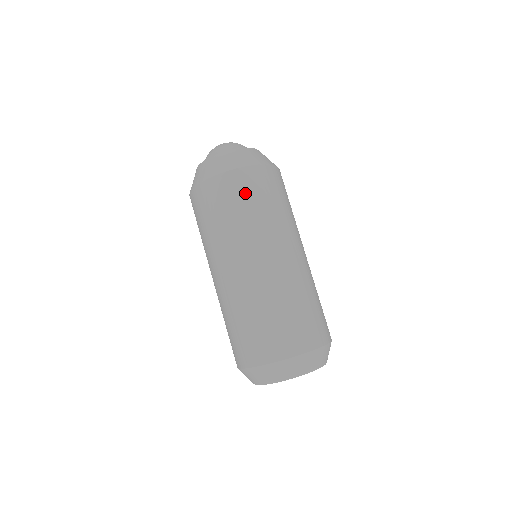
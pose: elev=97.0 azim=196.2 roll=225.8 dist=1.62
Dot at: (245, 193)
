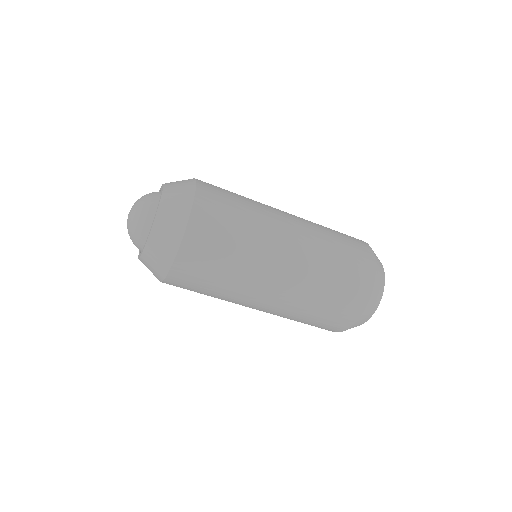
Dot at: (199, 278)
